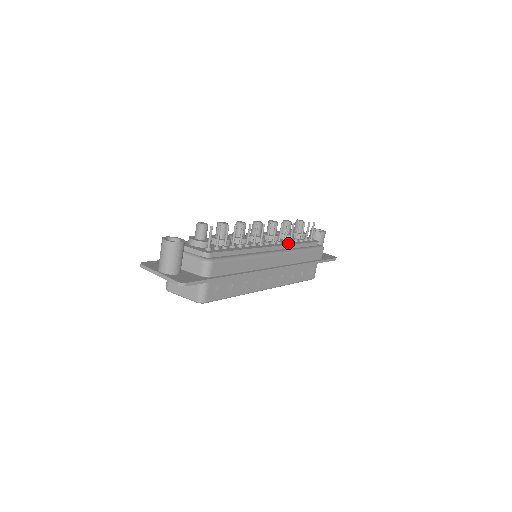
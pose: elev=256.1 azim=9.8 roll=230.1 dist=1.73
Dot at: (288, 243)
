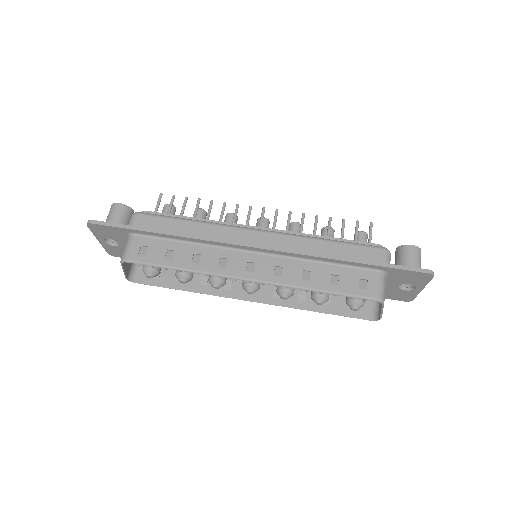
Dot at: occluded
